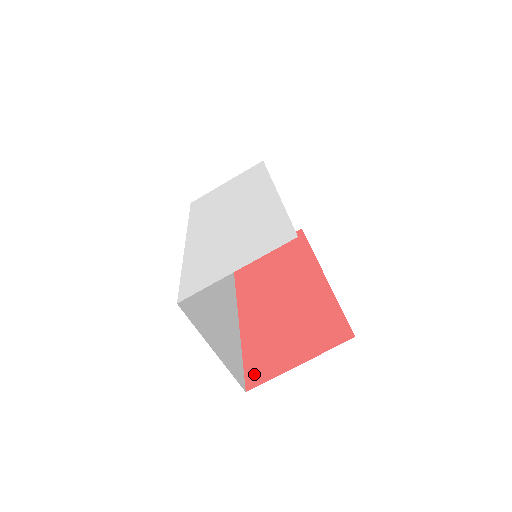
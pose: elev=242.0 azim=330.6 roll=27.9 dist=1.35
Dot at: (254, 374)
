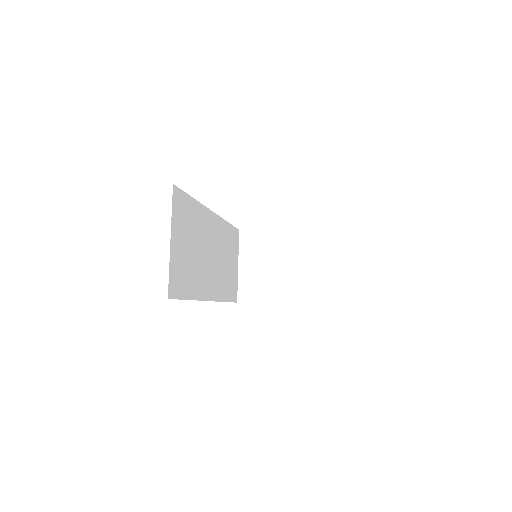
Dot at: occluded
